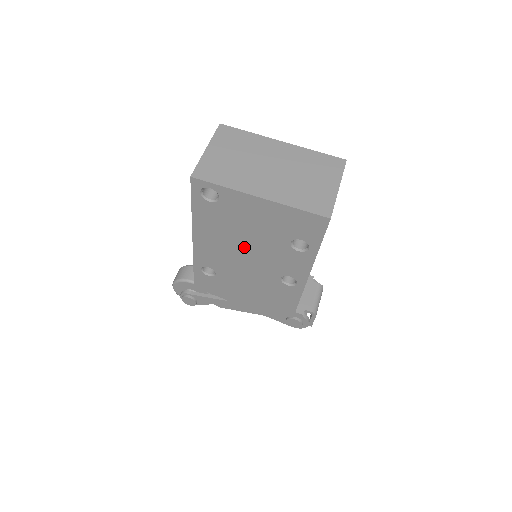
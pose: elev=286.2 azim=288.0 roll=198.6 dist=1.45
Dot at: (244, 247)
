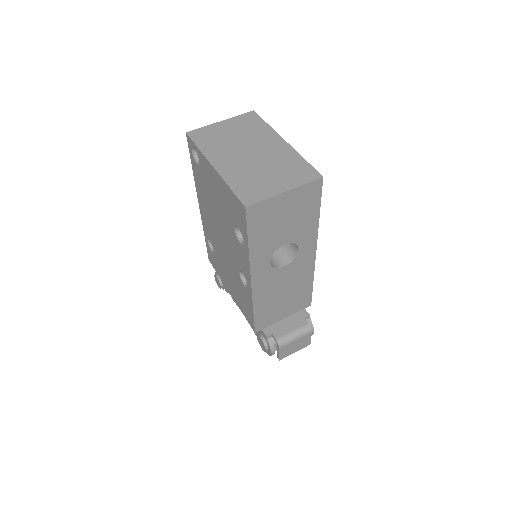
Dot at: (218, 224)
